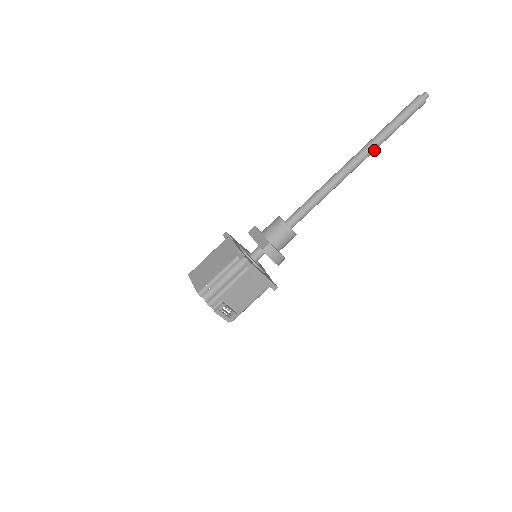
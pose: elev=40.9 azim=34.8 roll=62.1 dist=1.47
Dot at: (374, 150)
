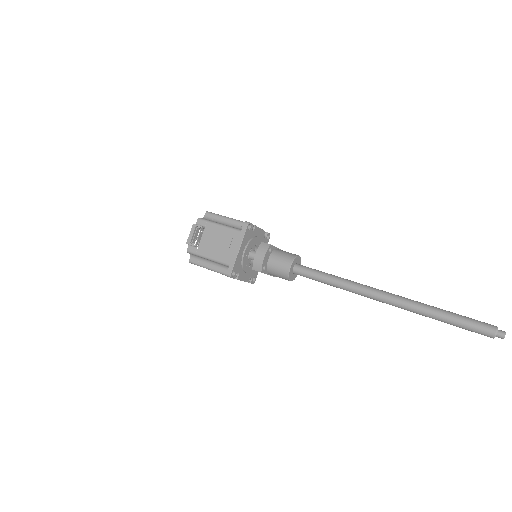
Dot at: (410, 308)
